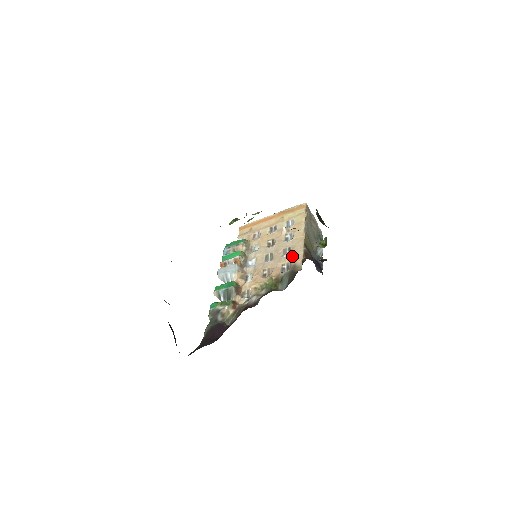
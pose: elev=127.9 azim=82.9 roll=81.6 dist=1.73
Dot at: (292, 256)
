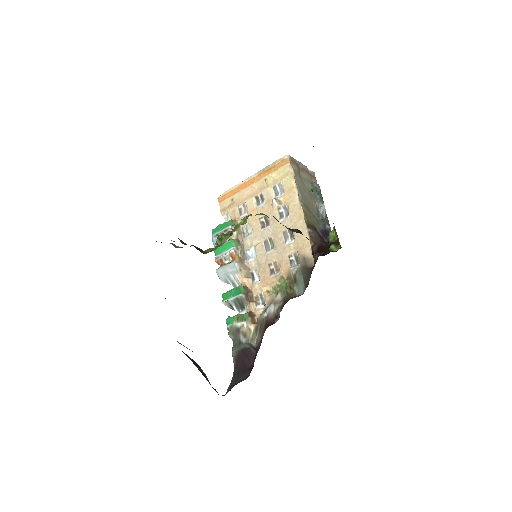
Dot at: (297, 243)
